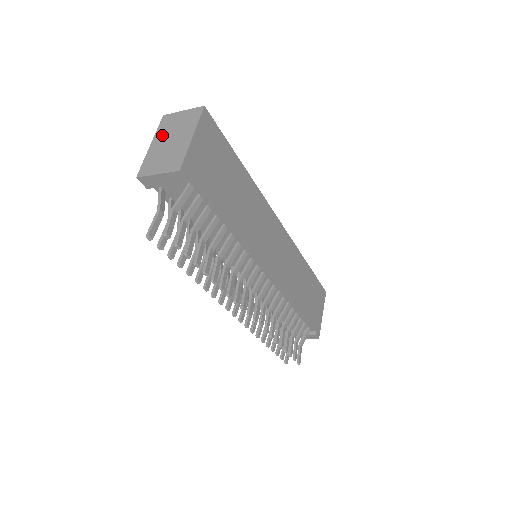
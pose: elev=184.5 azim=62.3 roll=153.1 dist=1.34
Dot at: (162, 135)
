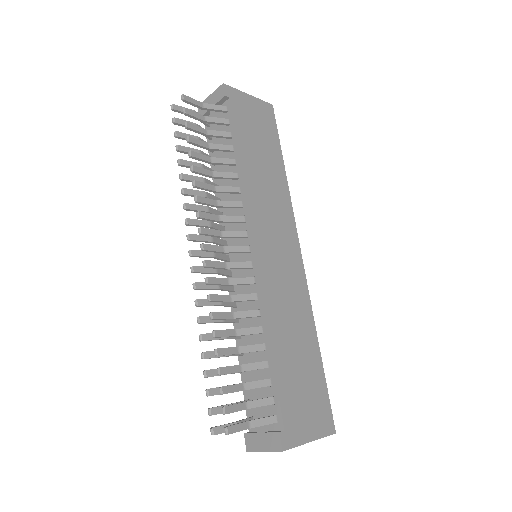
Dot at: occluded
